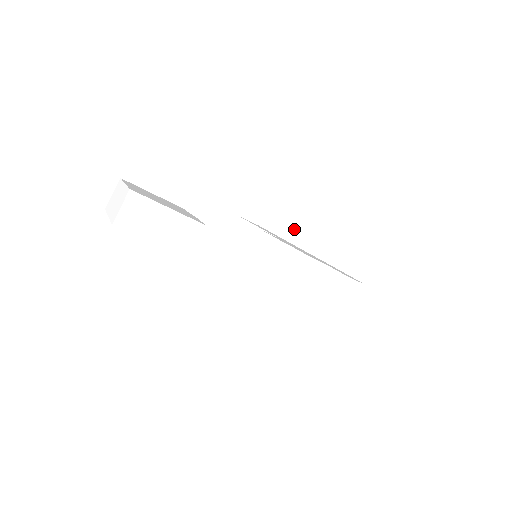
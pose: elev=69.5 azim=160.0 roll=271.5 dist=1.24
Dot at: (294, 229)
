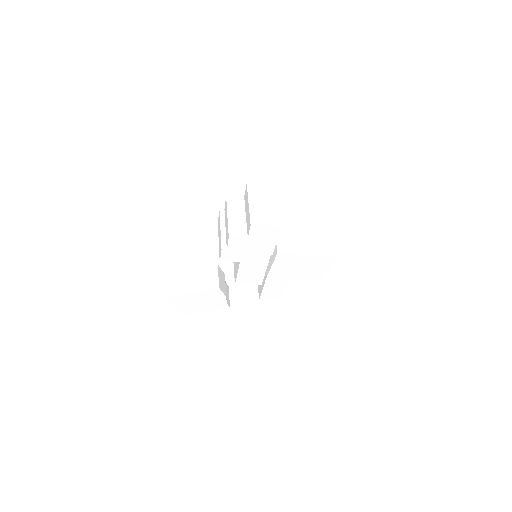
Dot at: occluded
